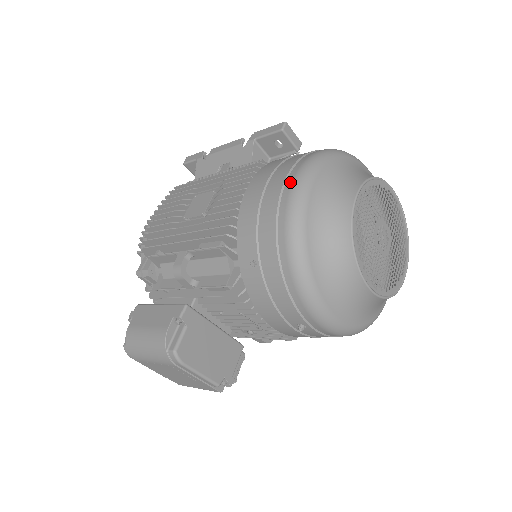
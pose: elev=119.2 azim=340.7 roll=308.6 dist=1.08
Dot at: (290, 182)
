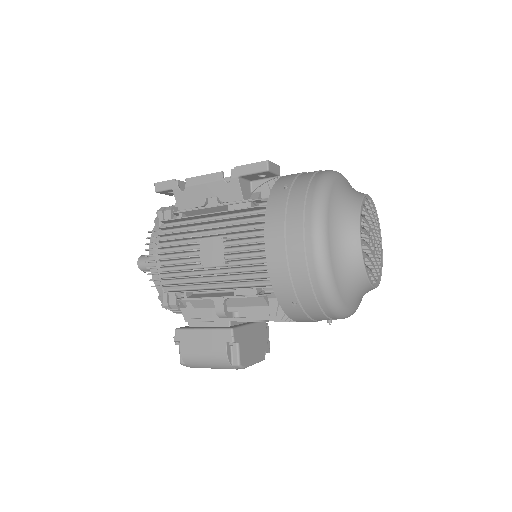
Dot at: (310, 242)
